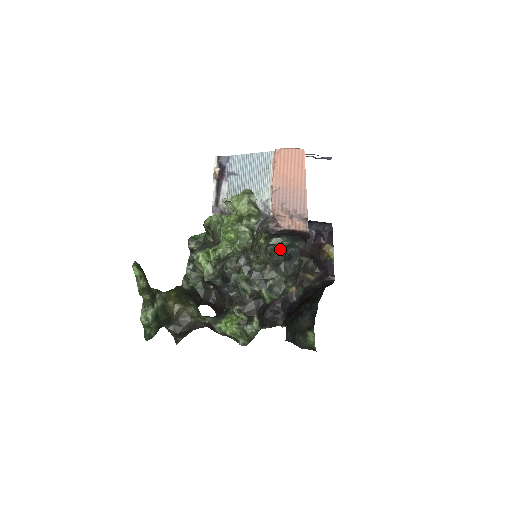
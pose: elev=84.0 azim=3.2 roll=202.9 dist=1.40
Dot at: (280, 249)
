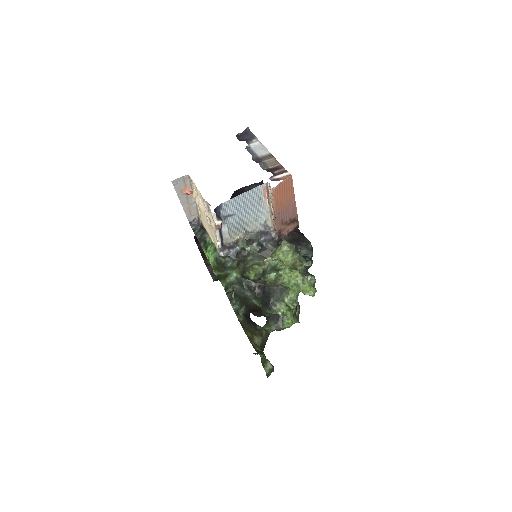
Dot at: occluded
